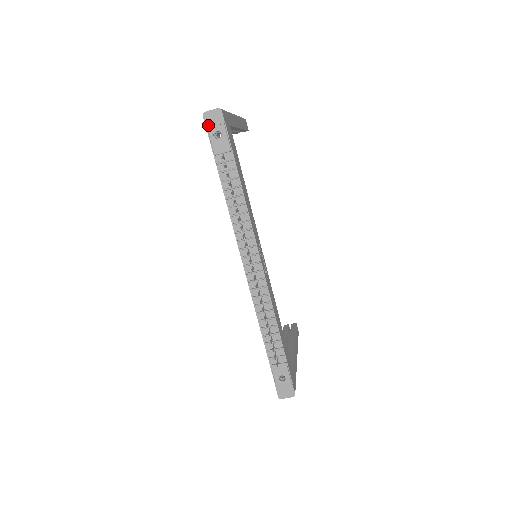
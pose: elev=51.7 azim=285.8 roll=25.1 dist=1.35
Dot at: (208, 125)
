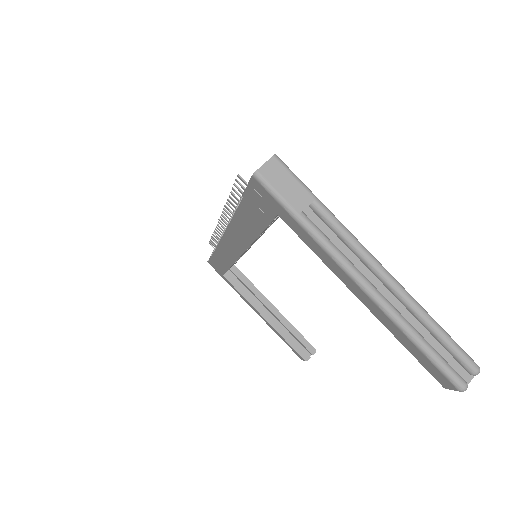
Dot at: occluded
